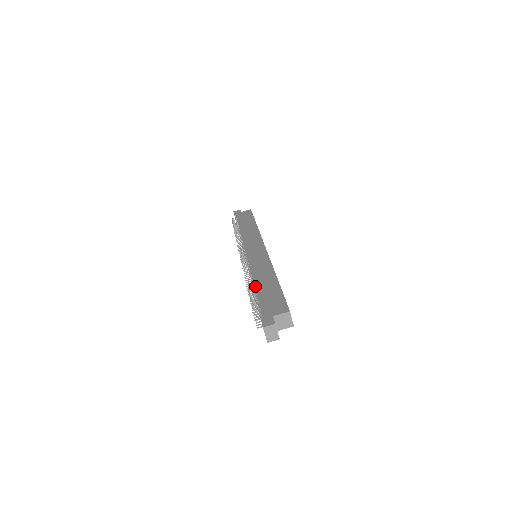
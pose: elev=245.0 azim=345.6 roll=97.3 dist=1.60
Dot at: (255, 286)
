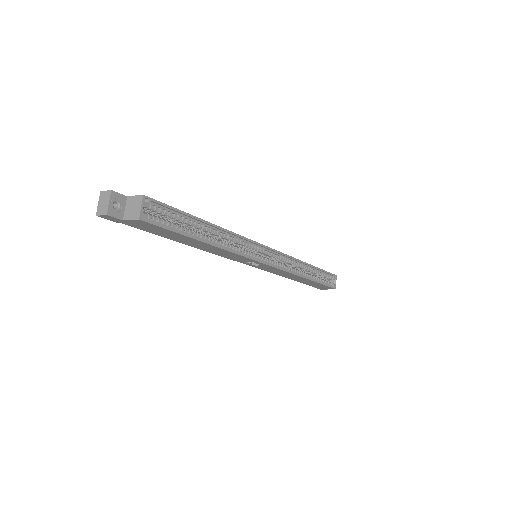
Dot at: occluded
